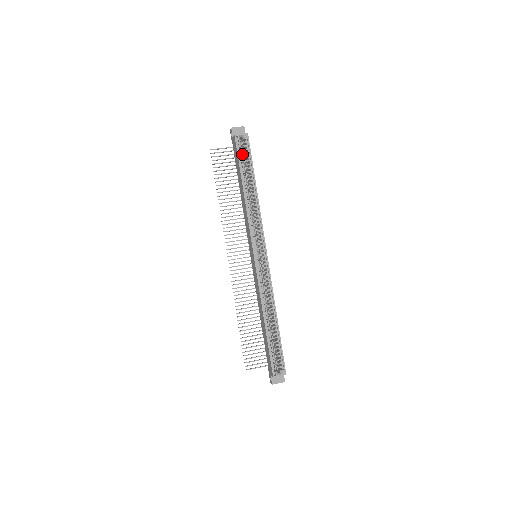
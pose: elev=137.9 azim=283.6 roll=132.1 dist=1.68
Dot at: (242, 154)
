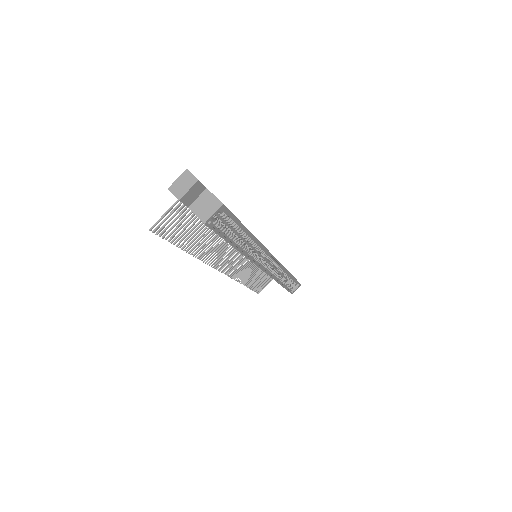
Dot at: (221, 225)
